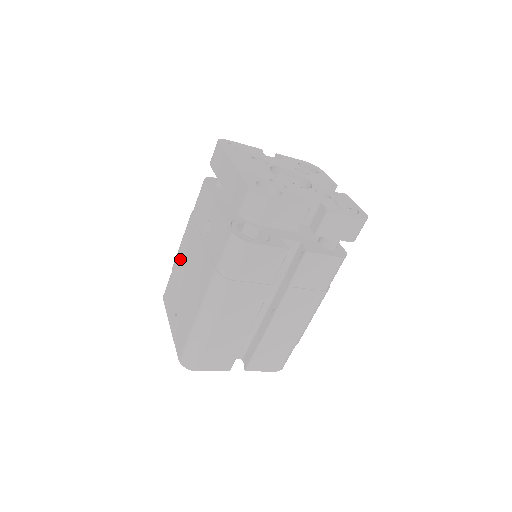
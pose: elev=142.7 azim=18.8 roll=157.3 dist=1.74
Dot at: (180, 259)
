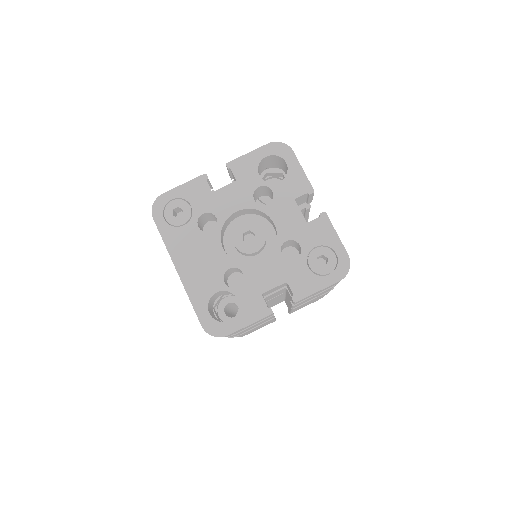
Dot at: occluded
